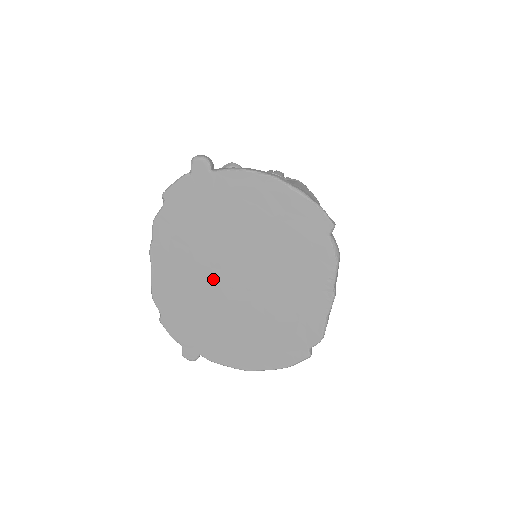
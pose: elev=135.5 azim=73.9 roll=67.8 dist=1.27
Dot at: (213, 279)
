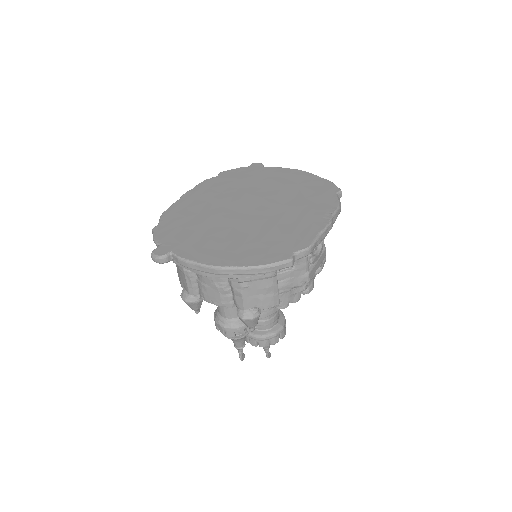
Dot at: (227, 208)
